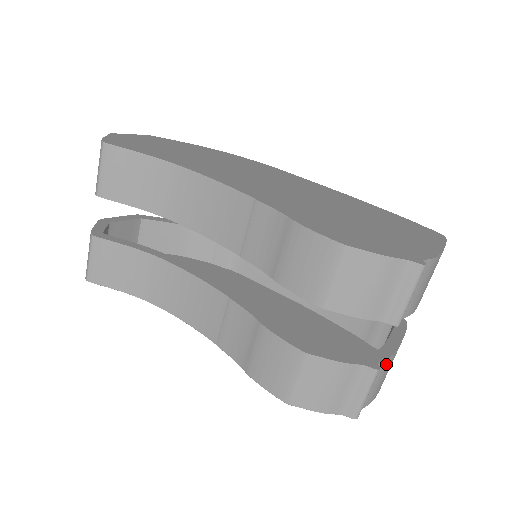
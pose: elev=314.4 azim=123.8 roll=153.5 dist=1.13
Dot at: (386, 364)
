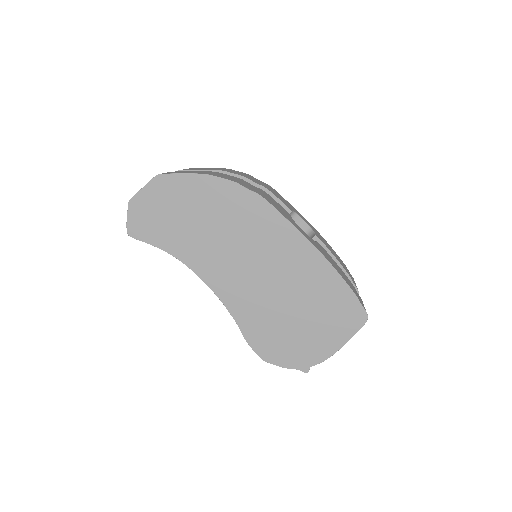
Dot at: occluded
